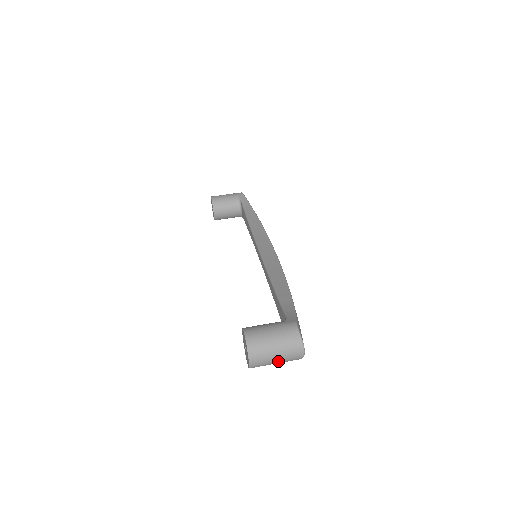
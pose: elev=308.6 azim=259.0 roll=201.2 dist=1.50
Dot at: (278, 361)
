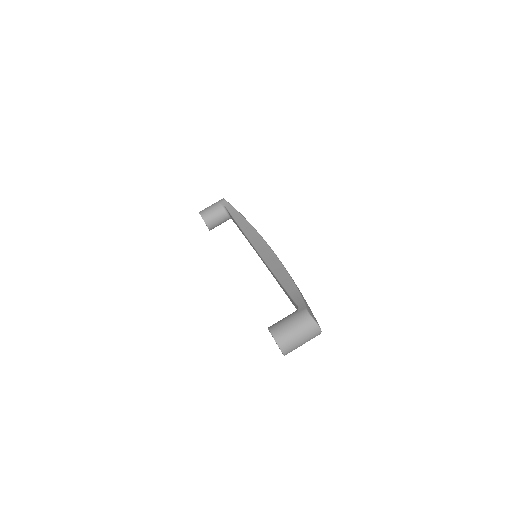
Dot at: (303, 343)
